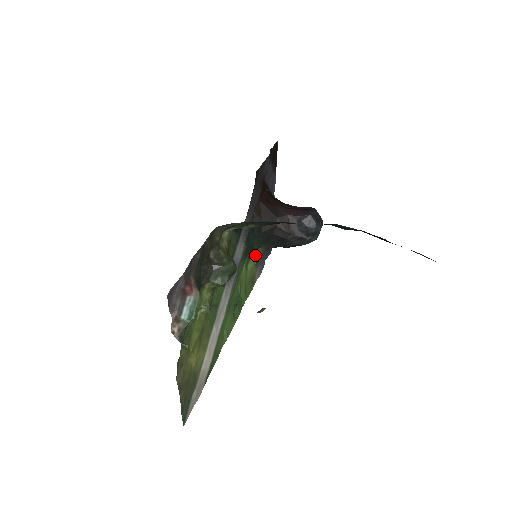
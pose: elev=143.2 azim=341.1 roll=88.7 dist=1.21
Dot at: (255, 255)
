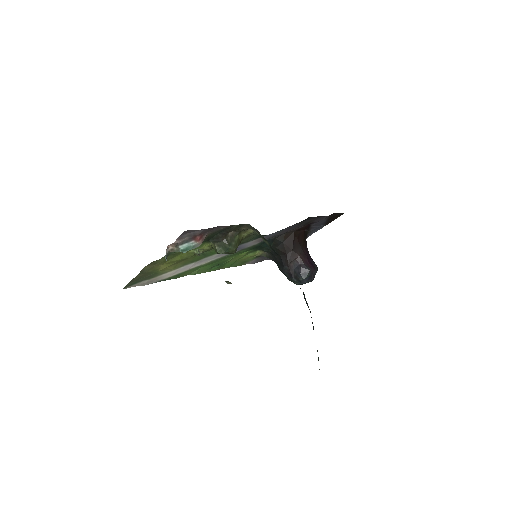
Dot at: (260, 252)
